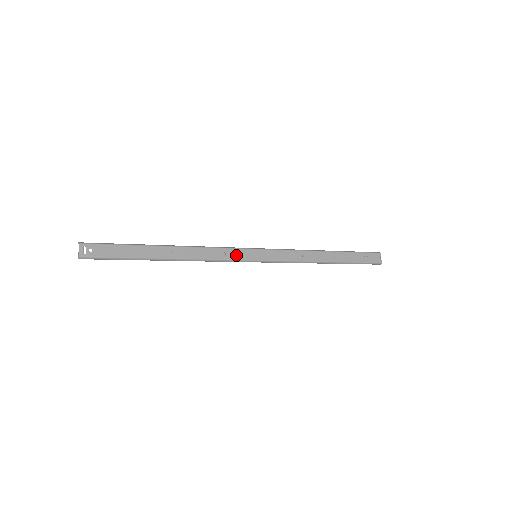
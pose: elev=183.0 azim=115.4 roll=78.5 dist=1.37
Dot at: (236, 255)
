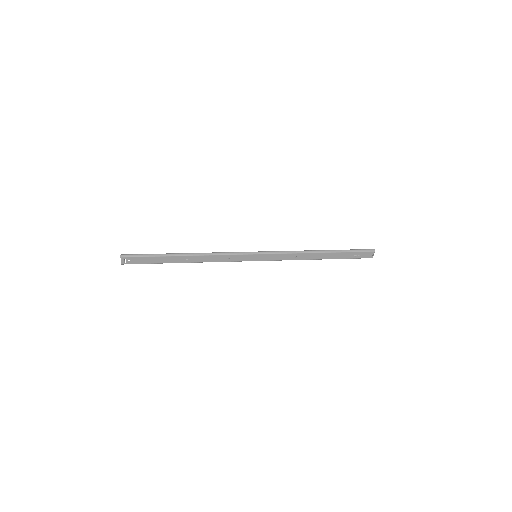
Dot at: (238, 259)
